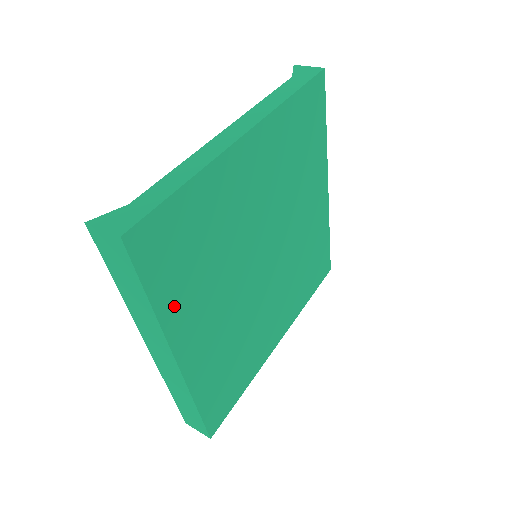
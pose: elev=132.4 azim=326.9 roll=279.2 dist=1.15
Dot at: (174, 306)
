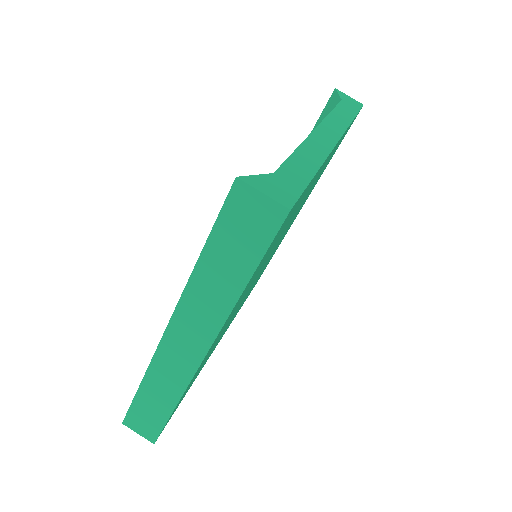
Dot at: (242, 294)
